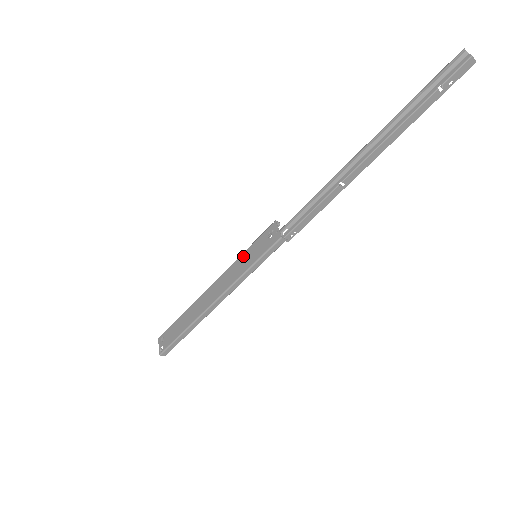
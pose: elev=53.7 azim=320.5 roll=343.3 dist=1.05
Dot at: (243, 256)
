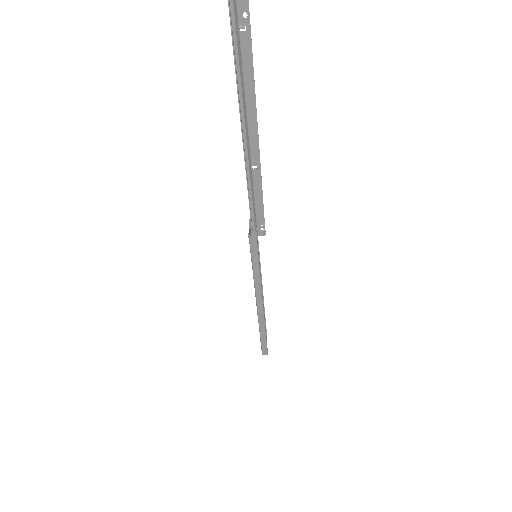
Dot at: occluded
